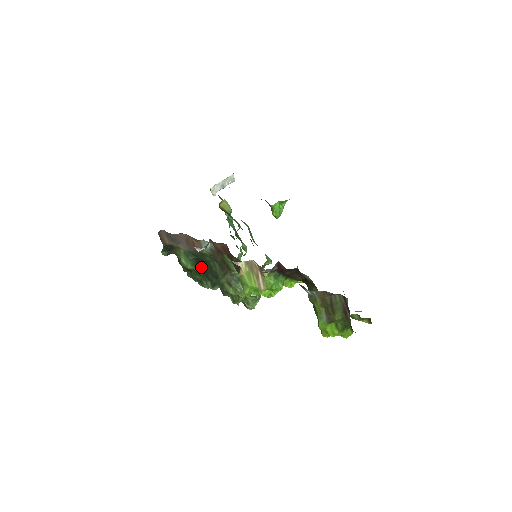
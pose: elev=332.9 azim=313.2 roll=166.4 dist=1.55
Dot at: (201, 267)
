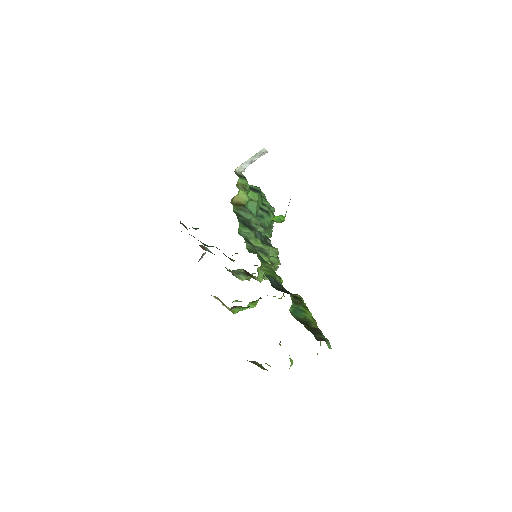
Dot at: occluded
